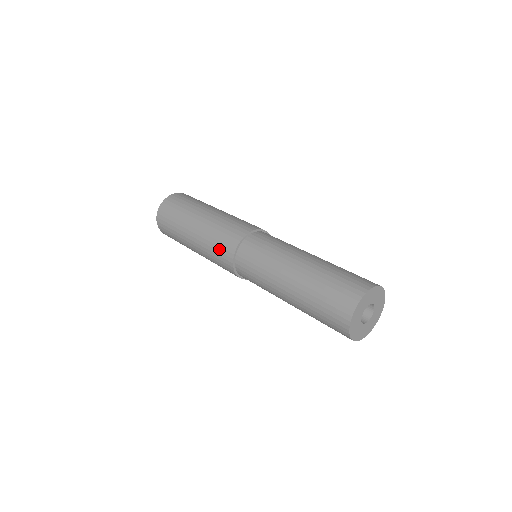
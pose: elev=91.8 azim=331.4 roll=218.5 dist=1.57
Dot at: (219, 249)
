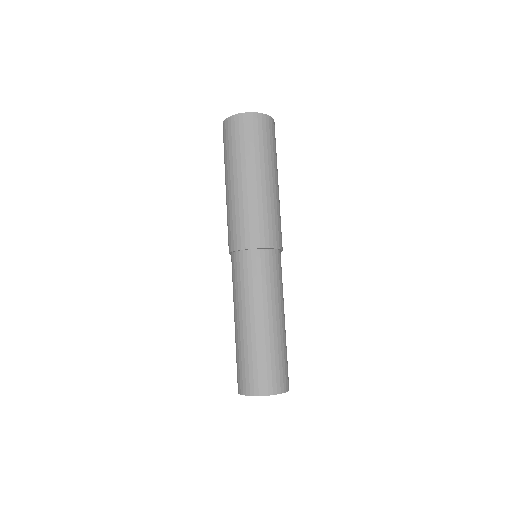
Dot at: (242, 227)
